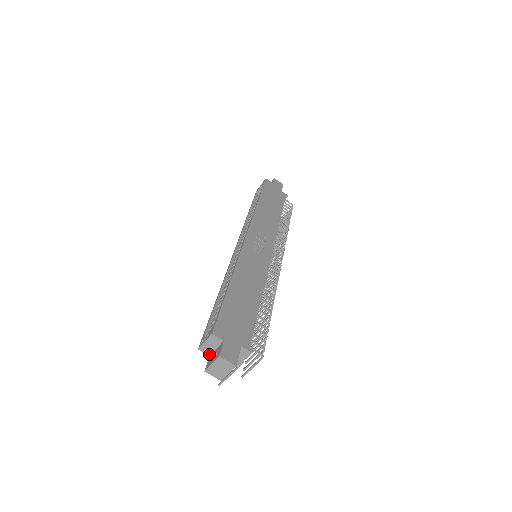
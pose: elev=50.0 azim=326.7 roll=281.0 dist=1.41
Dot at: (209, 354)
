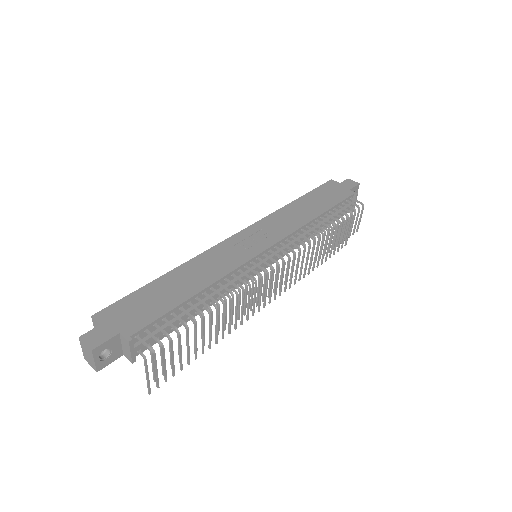
Dot at: occluded
